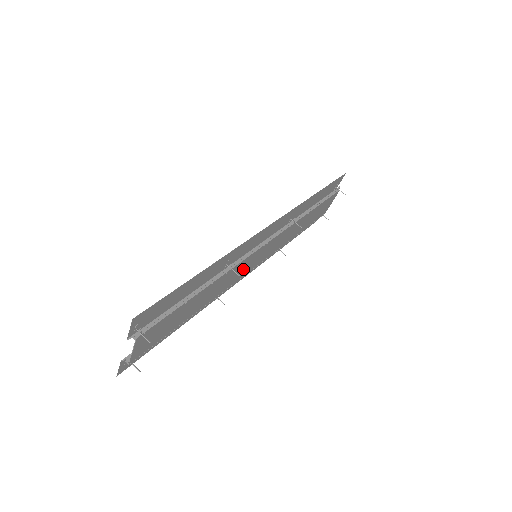
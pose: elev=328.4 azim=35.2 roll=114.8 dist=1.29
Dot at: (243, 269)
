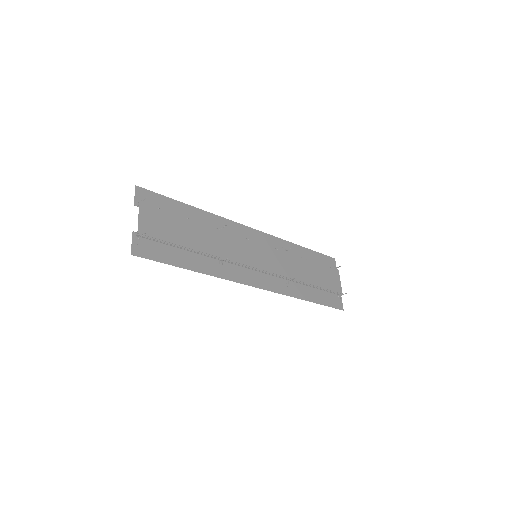
Dot at: (243, 252)
